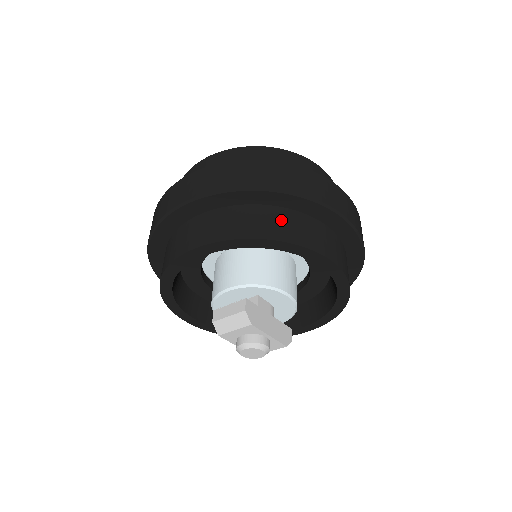
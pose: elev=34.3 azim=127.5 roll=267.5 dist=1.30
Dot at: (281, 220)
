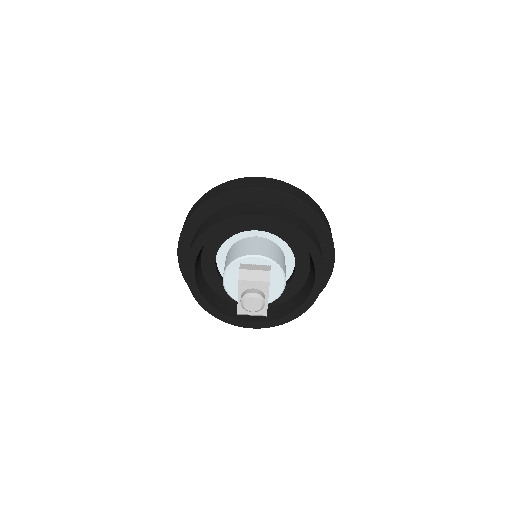
Dot at: (313, 234)
